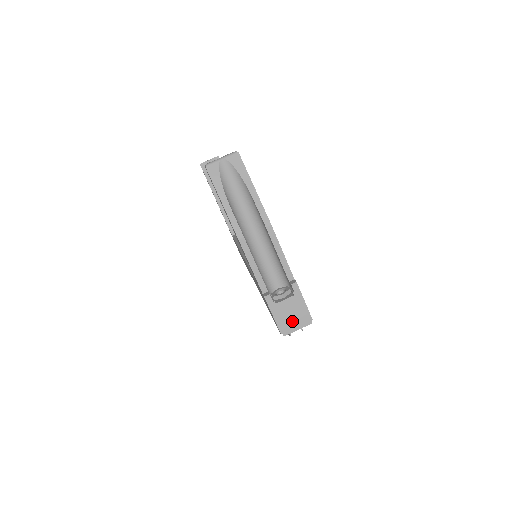
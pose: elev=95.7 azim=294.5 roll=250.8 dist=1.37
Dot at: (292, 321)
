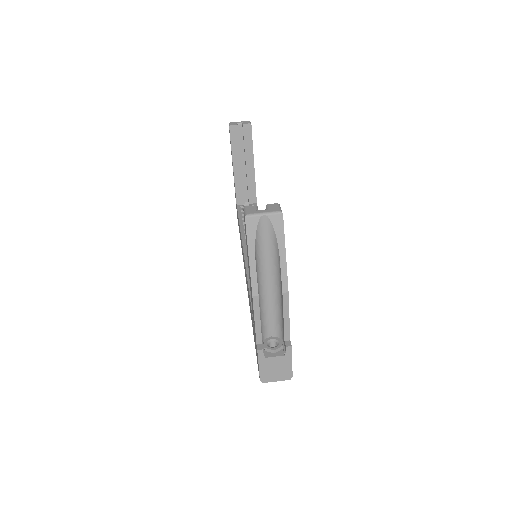
Dot at: (274, 374)
